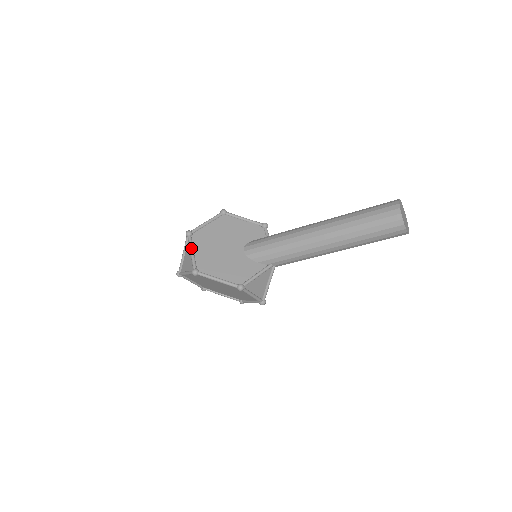
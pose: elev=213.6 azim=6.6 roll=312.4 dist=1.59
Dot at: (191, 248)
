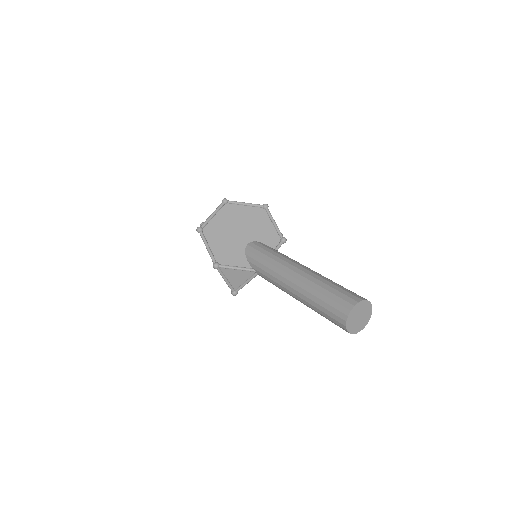
Dot at: (215, 212)
